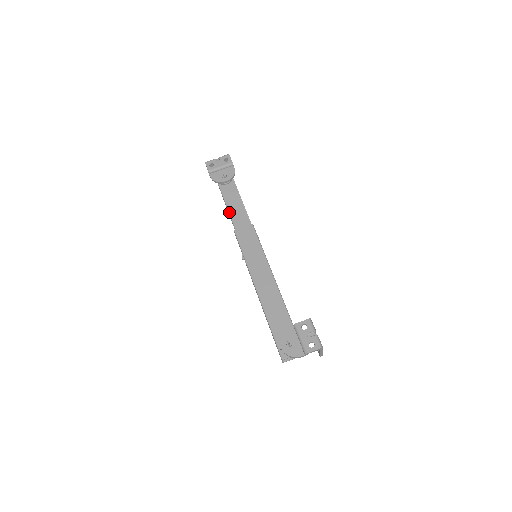
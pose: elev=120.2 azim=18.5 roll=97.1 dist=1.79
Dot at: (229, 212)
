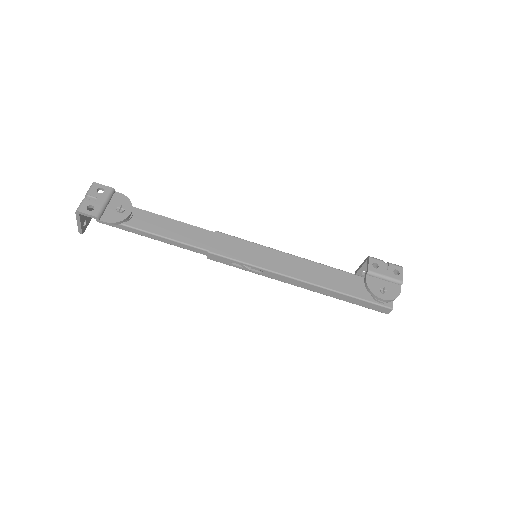
Dot at: (176, 240)
